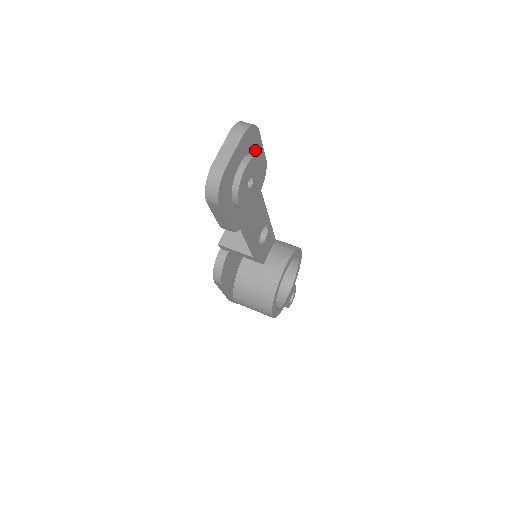
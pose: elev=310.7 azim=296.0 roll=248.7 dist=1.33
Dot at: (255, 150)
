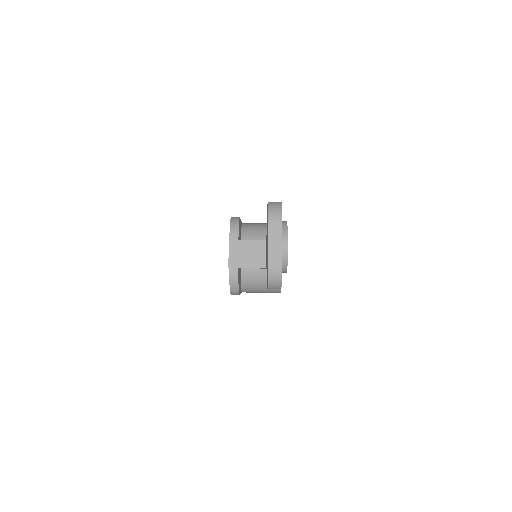
Dot at: occluded
